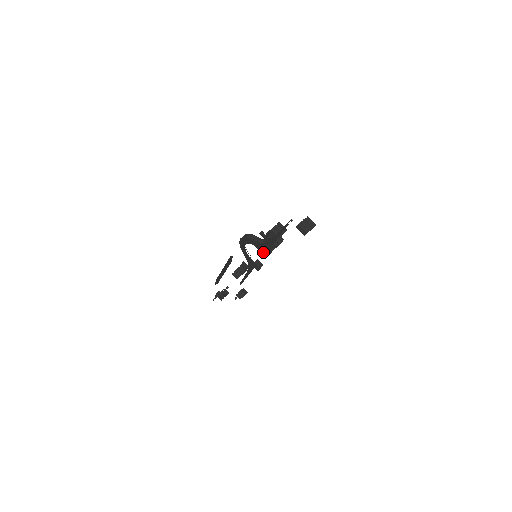
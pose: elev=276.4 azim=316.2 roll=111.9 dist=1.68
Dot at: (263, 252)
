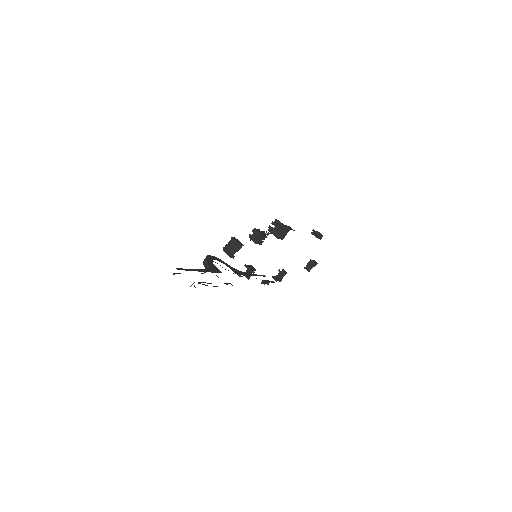
Dot at: occluded
